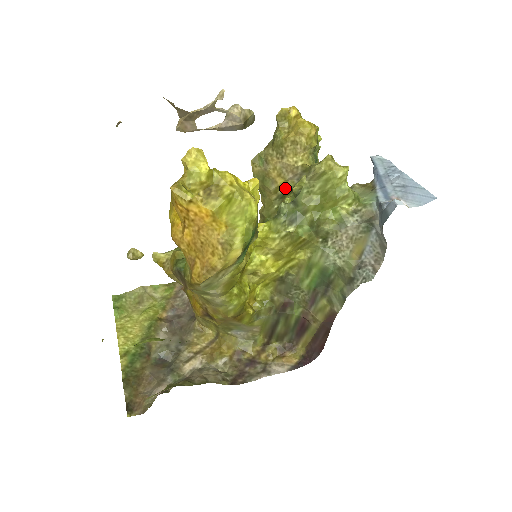
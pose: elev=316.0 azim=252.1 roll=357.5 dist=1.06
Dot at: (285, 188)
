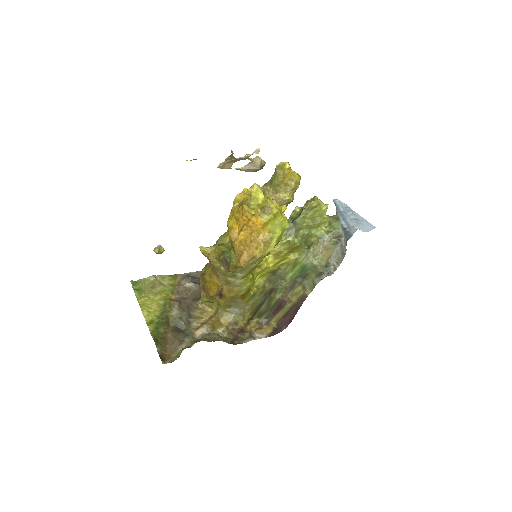
Dot at: occluded
